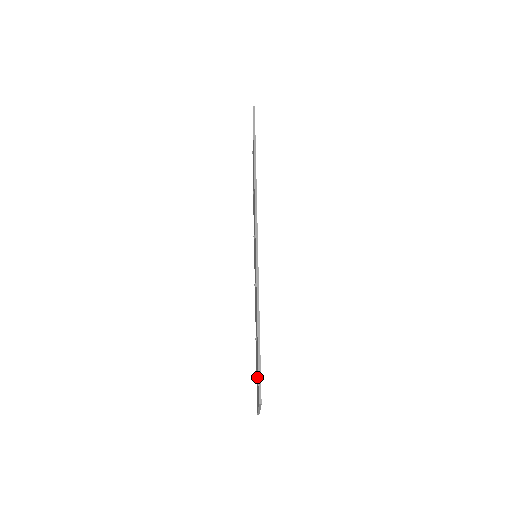
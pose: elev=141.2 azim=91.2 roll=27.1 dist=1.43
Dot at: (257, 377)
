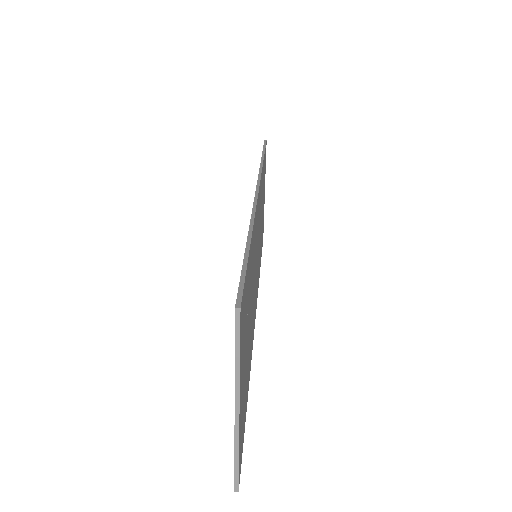
Dot at: occluded
